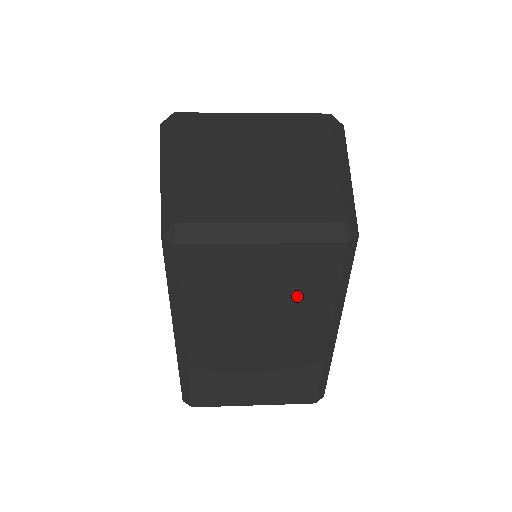
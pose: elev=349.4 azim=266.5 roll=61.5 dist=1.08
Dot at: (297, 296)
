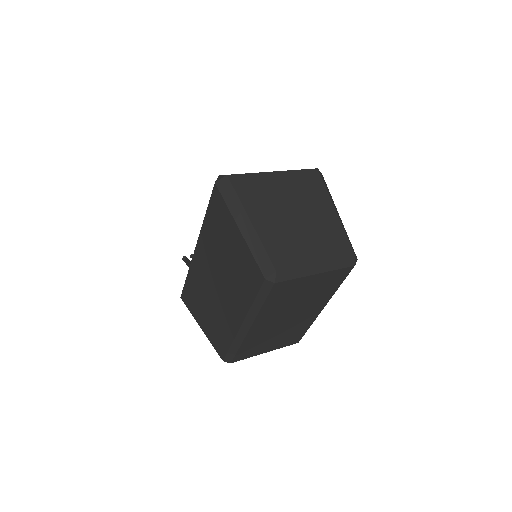
Dot at: (319, 294)
